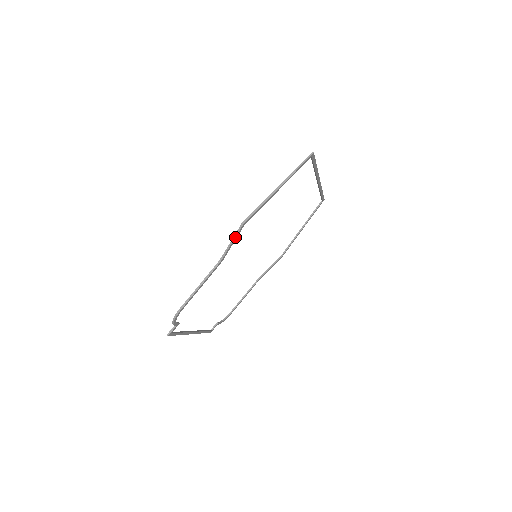
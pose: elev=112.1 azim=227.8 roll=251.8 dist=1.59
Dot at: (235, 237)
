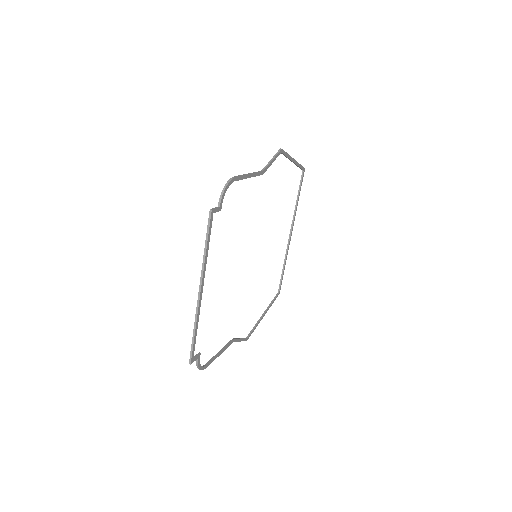
Dot at: (275, 156)
